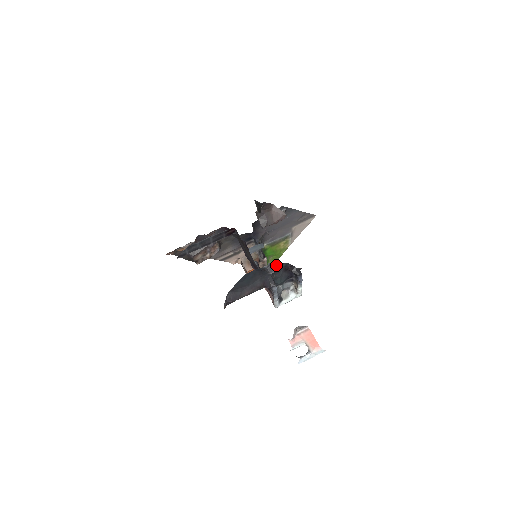
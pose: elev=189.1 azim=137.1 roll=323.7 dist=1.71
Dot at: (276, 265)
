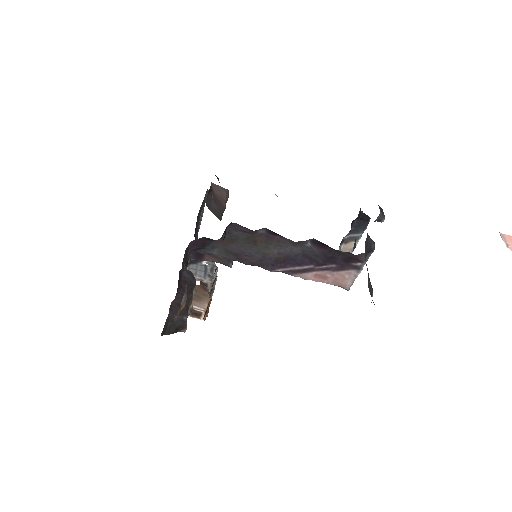
Dot at: occluded
